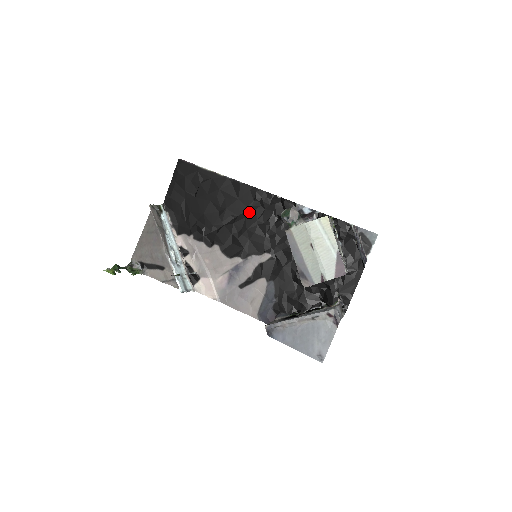
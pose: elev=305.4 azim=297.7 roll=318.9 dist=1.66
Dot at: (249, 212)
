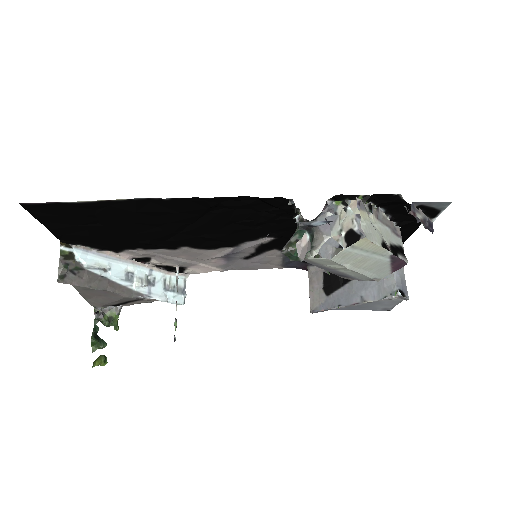
Dot at: (209, 217)
